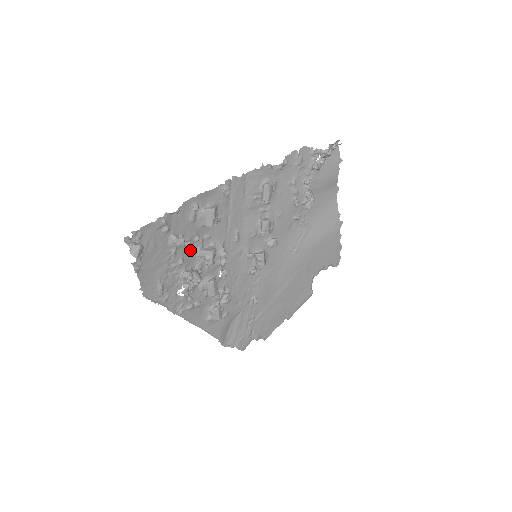
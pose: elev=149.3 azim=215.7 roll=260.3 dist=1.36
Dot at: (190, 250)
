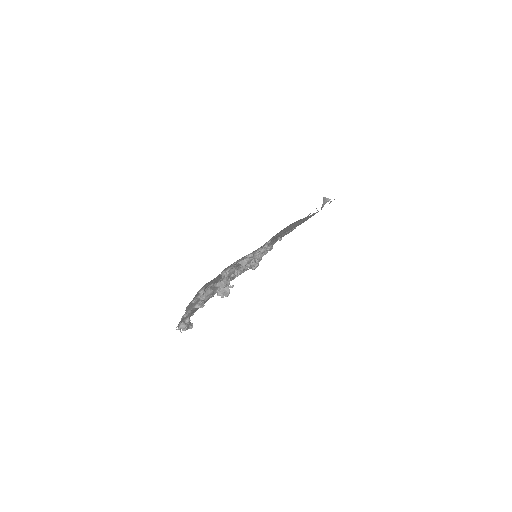
Dot at: occluded
